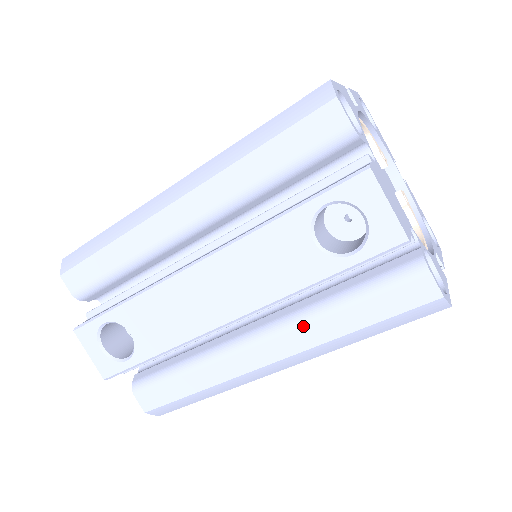
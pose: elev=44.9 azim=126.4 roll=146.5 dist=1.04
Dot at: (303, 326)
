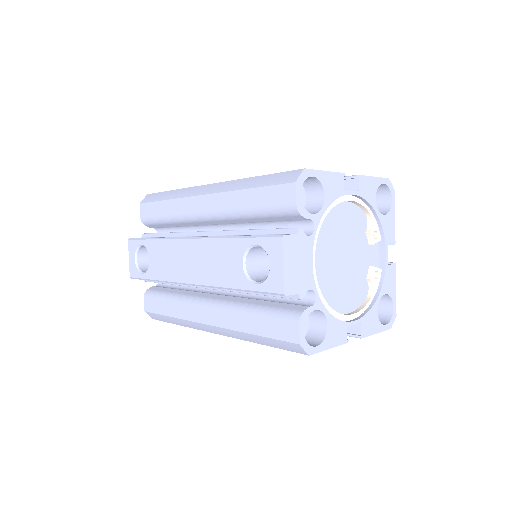
Dot at: (230, 312)
